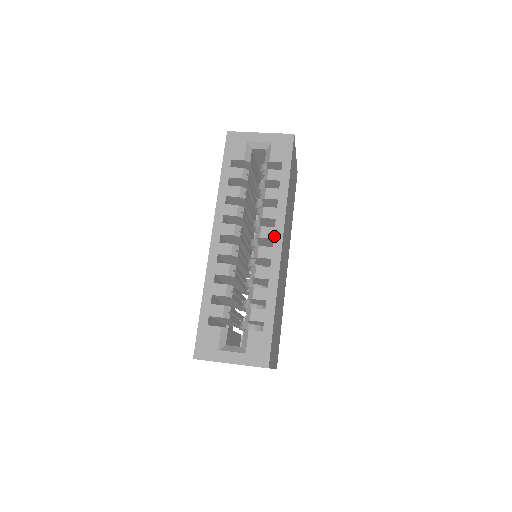
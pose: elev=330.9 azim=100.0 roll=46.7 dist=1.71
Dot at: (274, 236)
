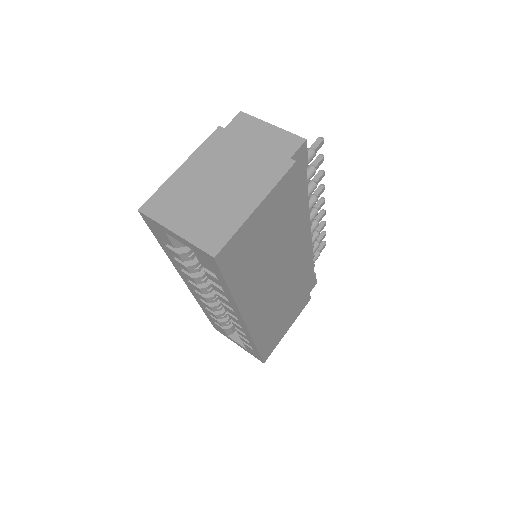
Dot at: occluded
